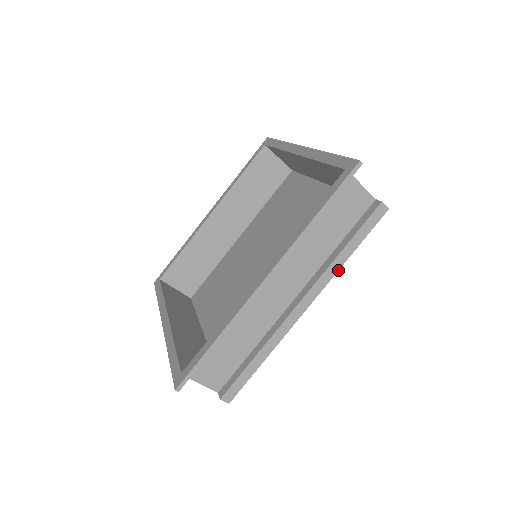
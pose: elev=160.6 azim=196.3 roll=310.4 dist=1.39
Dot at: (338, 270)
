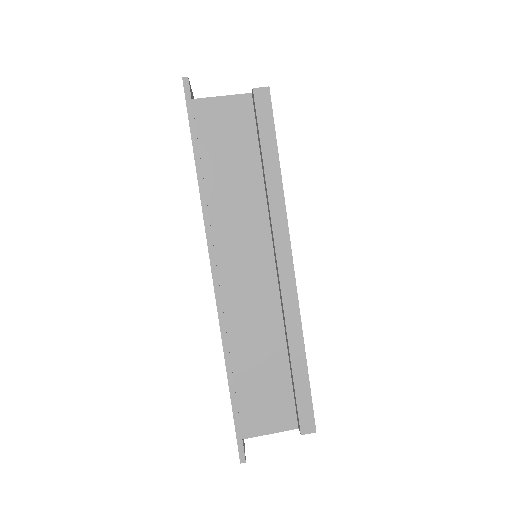
Dot at: (283, 197)
